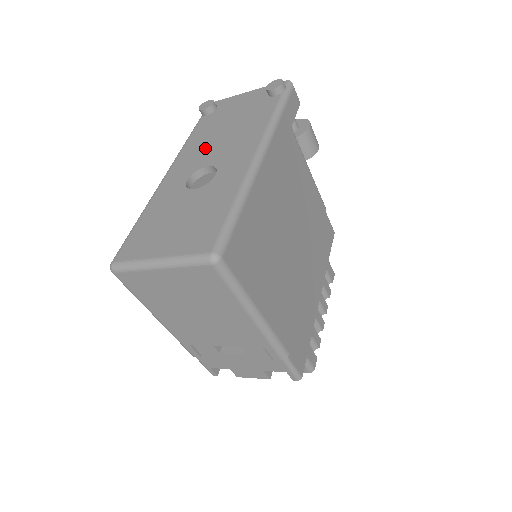
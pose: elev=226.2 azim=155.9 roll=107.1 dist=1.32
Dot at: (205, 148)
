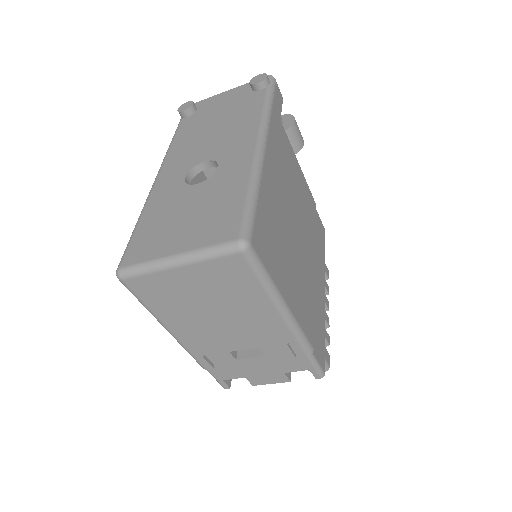
Dot at: (196, 146)
